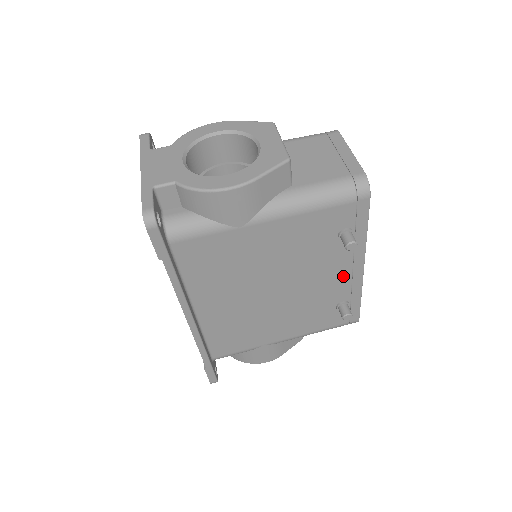
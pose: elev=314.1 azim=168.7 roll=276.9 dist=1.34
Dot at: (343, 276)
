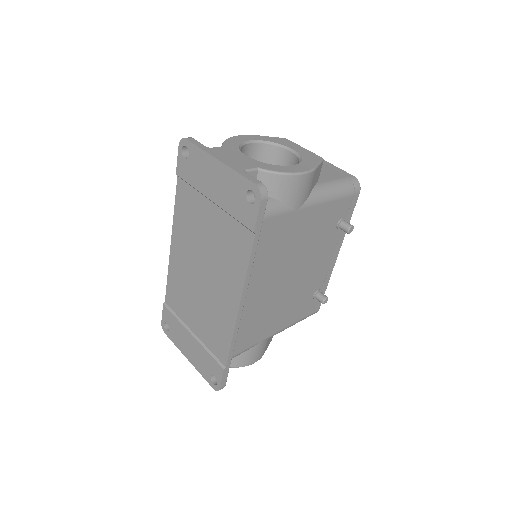
Dot at: (326, 264)
